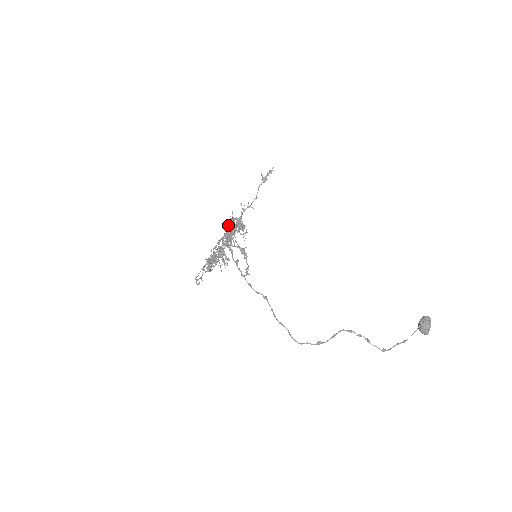
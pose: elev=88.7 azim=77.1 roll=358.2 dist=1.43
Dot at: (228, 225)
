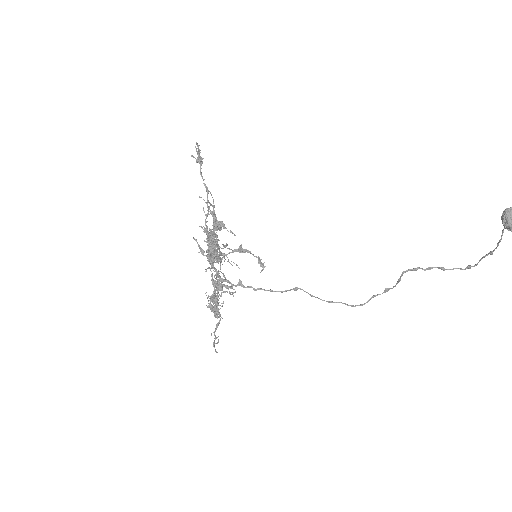
Dot at: occluded
